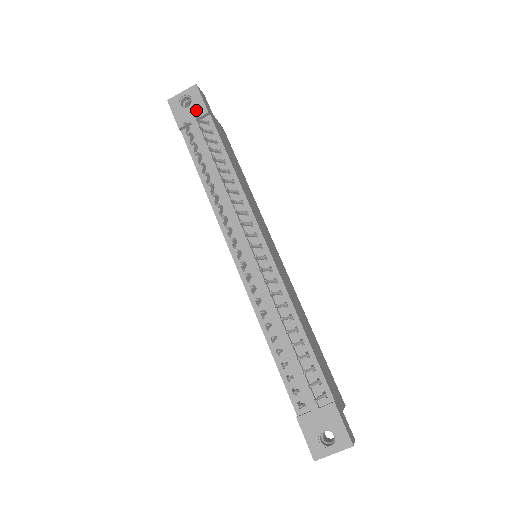
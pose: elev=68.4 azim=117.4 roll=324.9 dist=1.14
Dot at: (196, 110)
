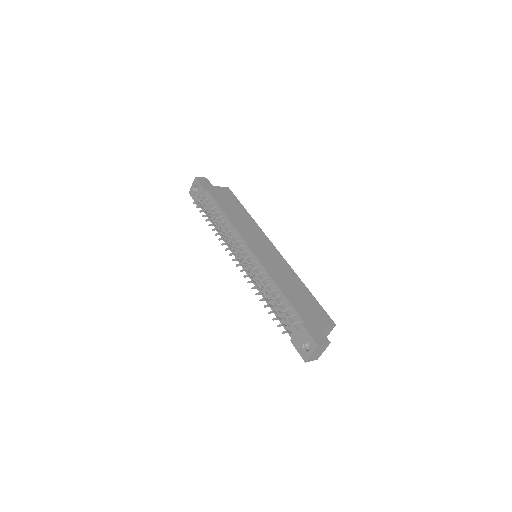
Dot at: (200, 191)
